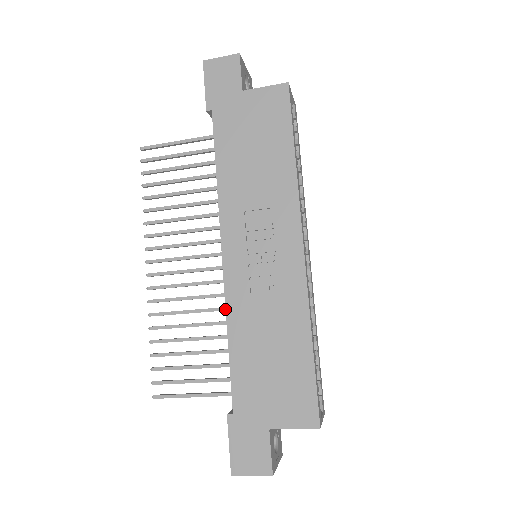
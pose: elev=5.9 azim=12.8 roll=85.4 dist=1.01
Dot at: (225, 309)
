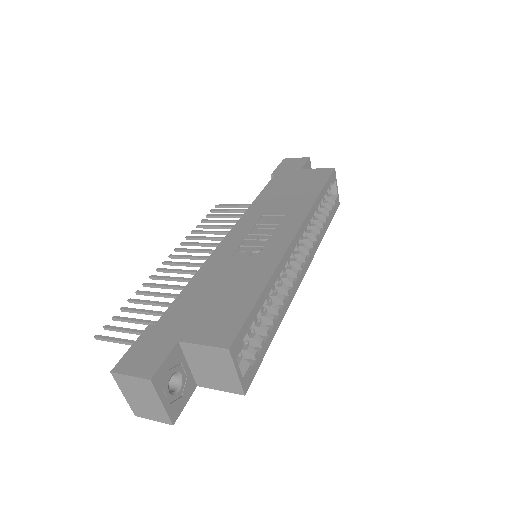
Dot at: occluded
